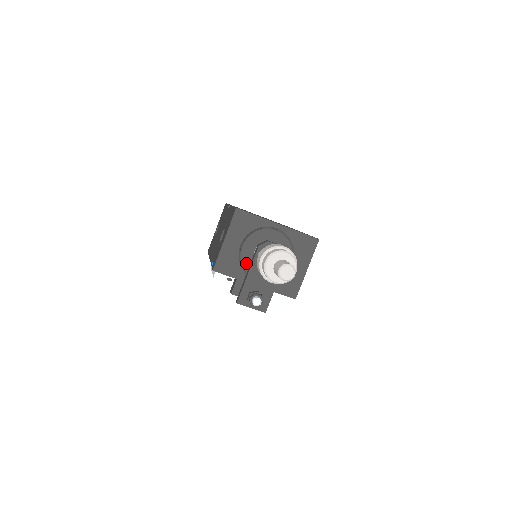
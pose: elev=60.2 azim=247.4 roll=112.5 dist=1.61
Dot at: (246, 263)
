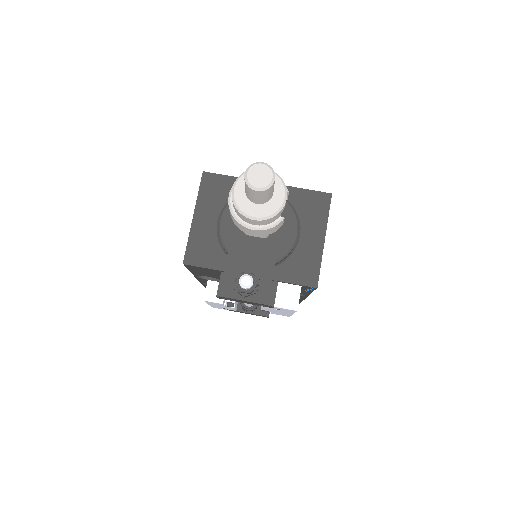
Dot at: (229, 243)
